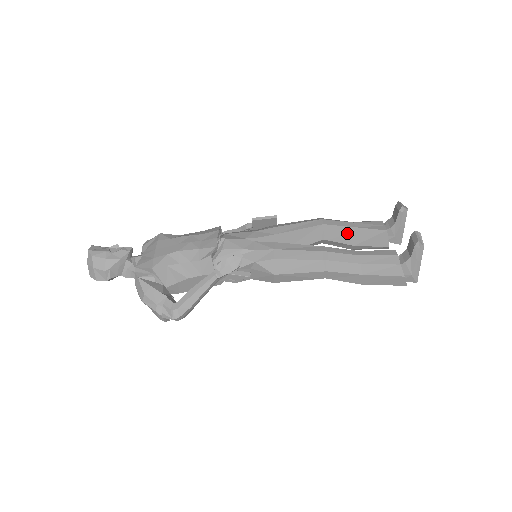
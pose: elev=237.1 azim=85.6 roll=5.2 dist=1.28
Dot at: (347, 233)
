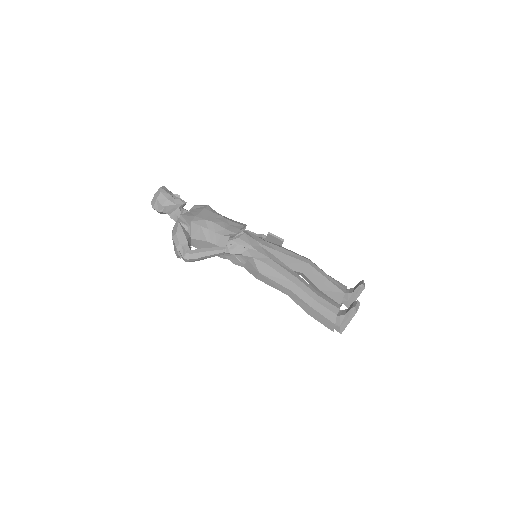
Dot at: (320, 279)
